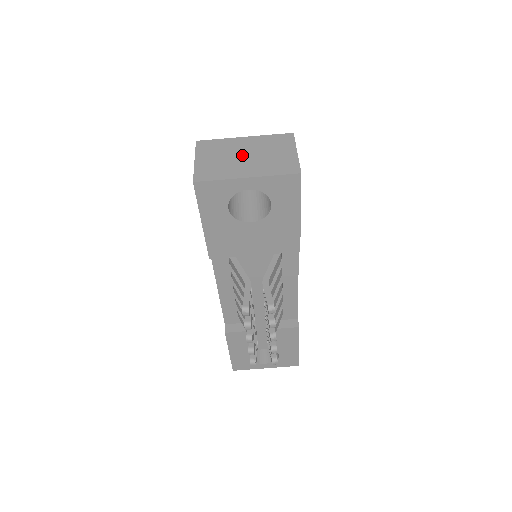
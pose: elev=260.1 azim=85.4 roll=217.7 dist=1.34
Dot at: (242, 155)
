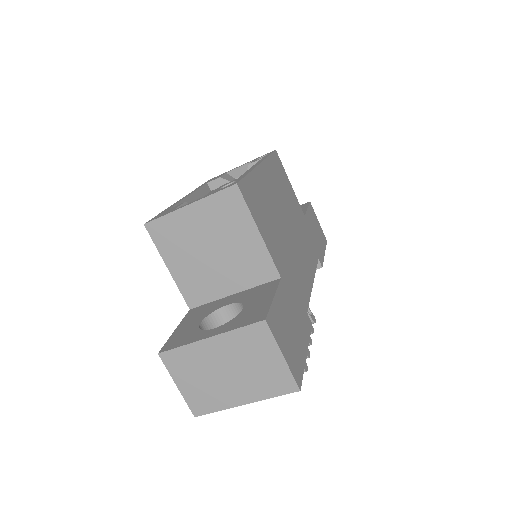
Dot at: (223, 371)
